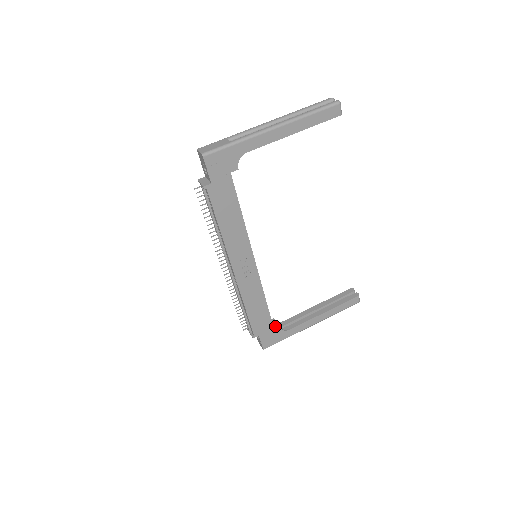
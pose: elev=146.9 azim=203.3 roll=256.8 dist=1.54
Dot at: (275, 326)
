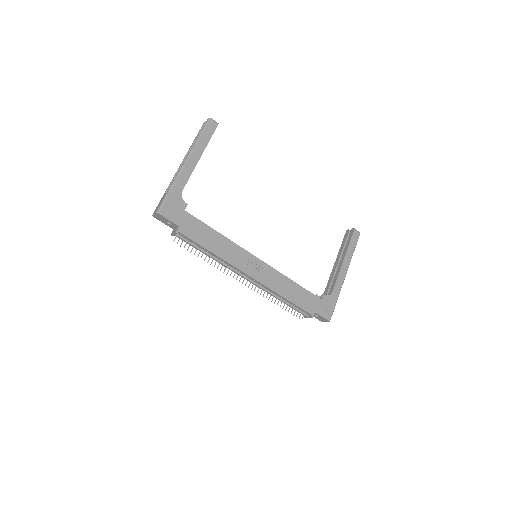
Dot at: occluded
